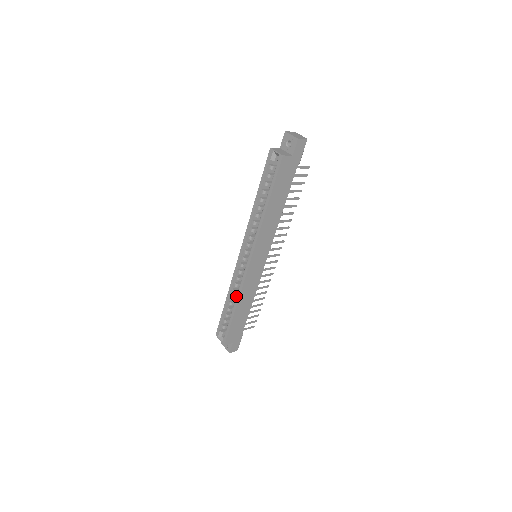
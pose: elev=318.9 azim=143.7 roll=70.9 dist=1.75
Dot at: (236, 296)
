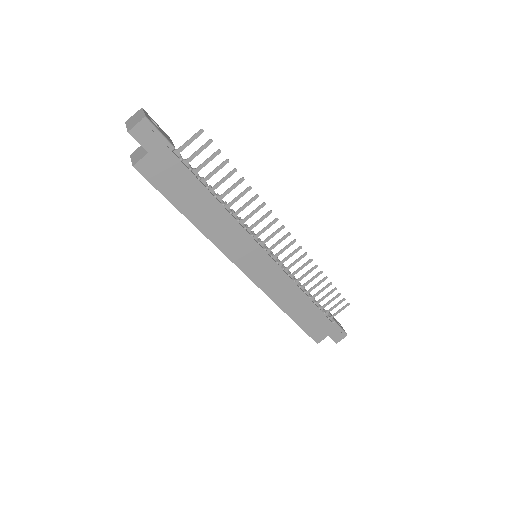
Dot at: occluded
